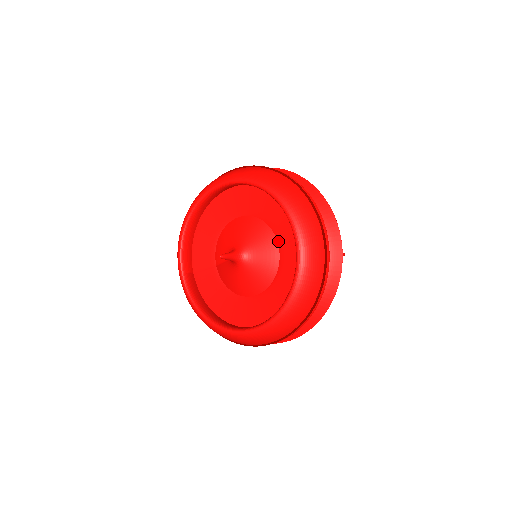
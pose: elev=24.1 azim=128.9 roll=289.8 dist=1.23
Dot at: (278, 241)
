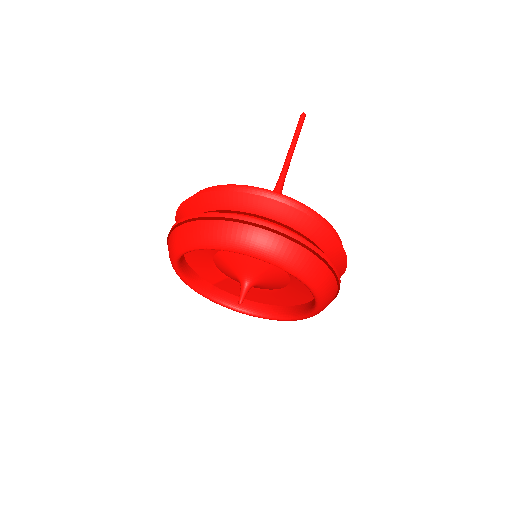
Dot at: occluded
